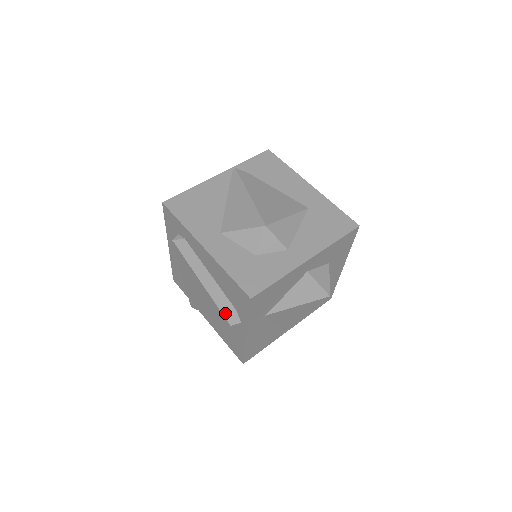
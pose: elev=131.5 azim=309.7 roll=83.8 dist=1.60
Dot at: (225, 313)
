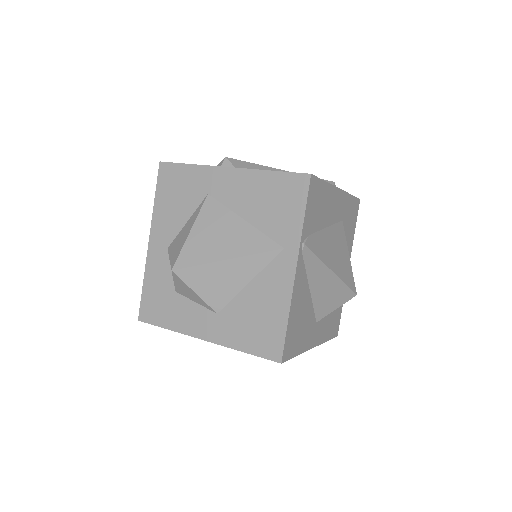
Dot at: occluded
